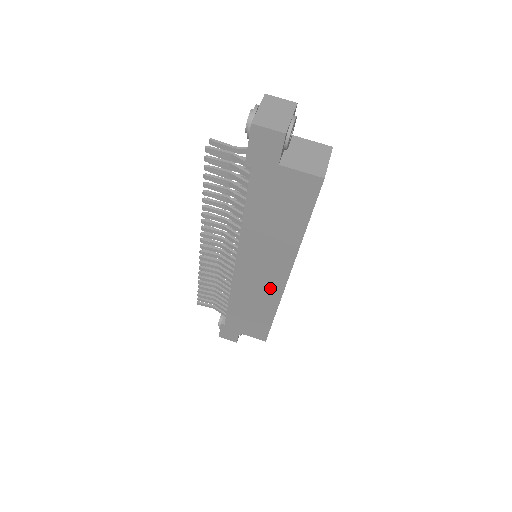
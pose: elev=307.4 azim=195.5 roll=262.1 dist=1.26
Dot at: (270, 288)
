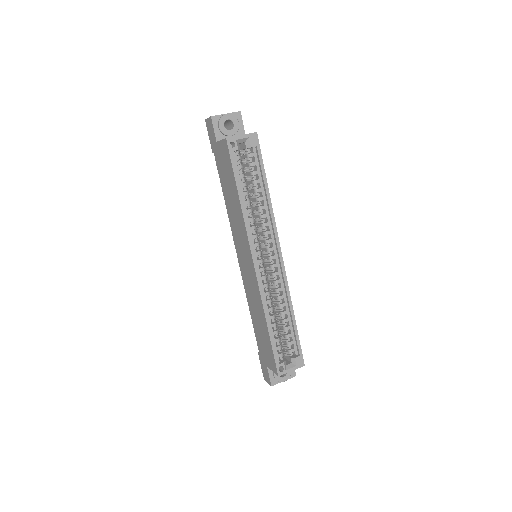
Dot at: (253, 280)
